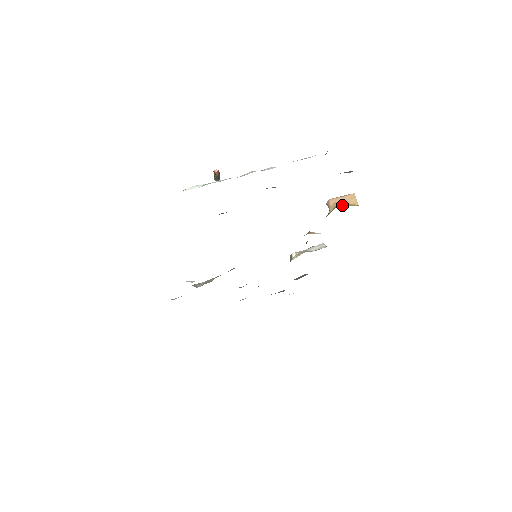
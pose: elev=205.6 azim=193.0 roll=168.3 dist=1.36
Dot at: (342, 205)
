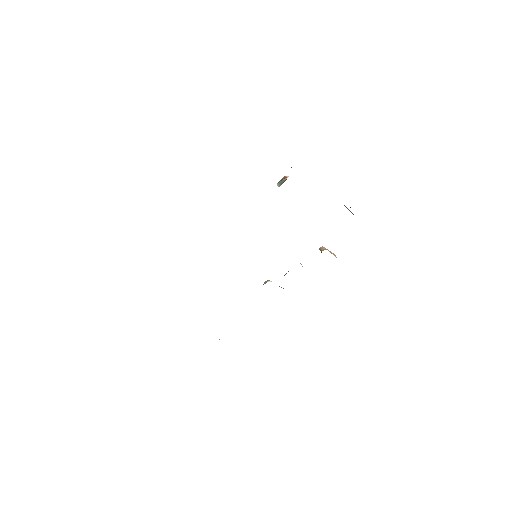
Dot at: occluded
